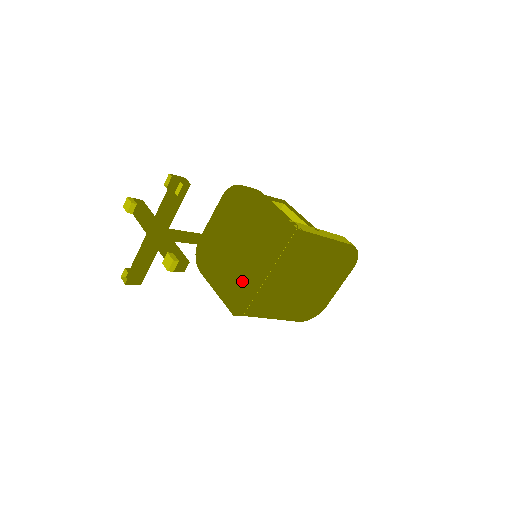
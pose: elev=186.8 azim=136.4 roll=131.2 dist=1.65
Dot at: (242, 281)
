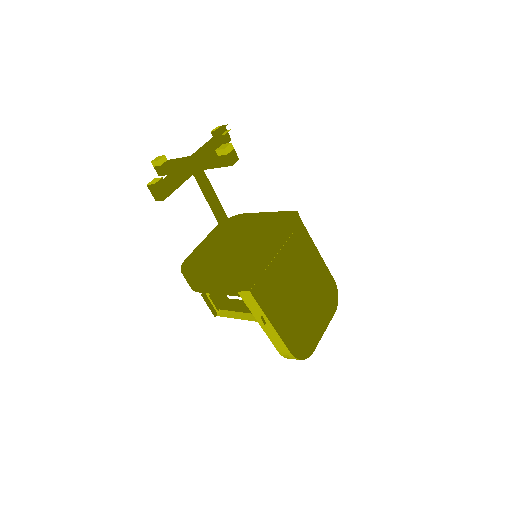
Dot at: (251, 255)
